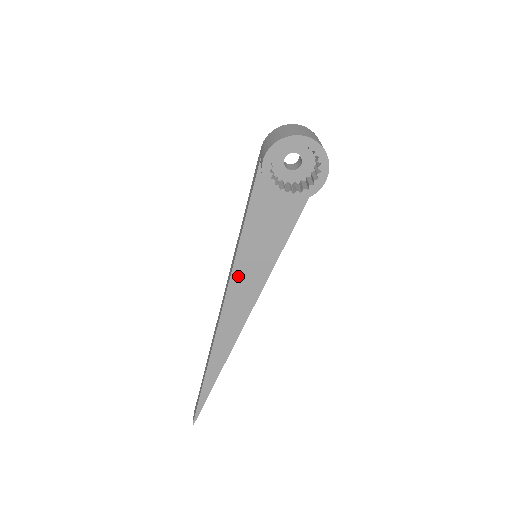
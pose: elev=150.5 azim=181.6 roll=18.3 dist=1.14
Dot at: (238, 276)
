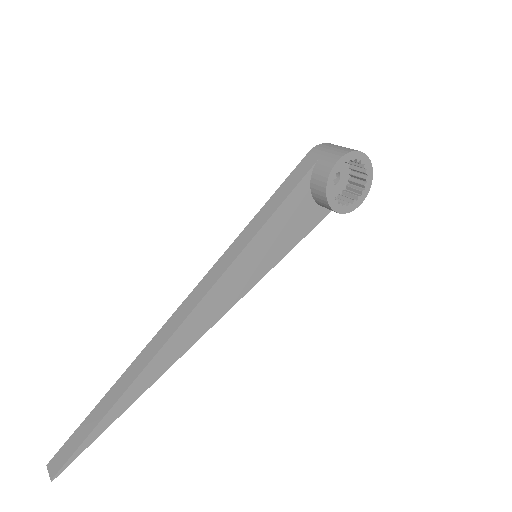
Dot at: (234, 271)
